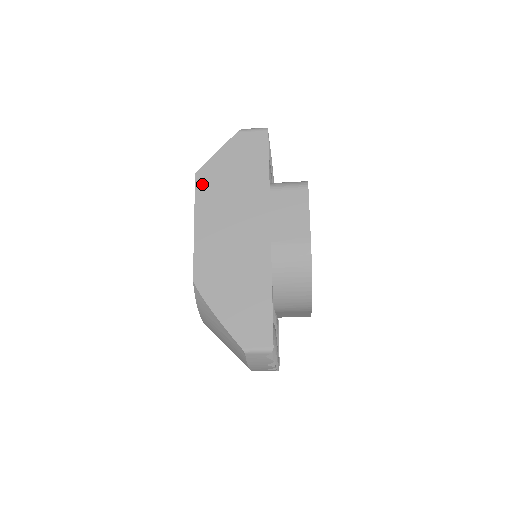
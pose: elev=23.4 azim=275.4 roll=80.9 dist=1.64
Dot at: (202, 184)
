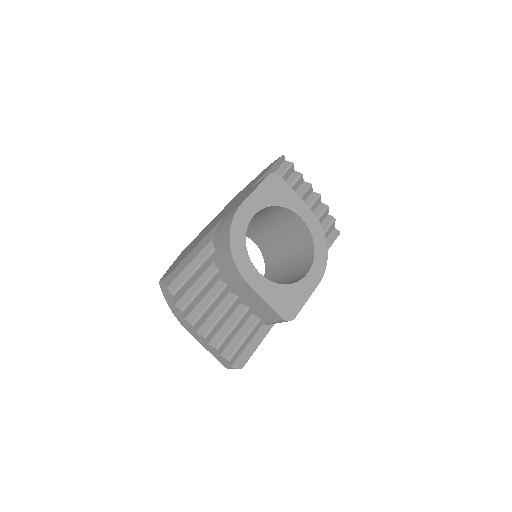
Dot at: occluded
